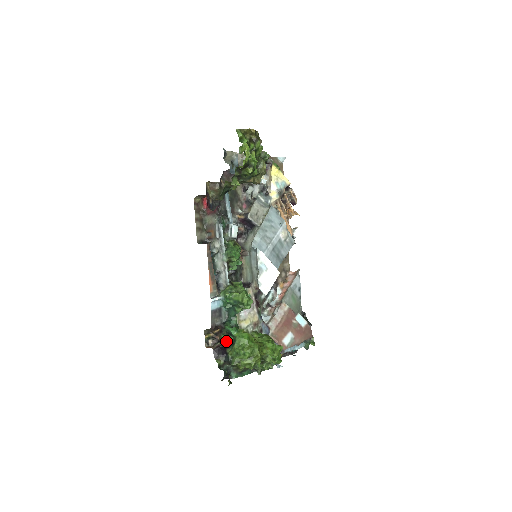
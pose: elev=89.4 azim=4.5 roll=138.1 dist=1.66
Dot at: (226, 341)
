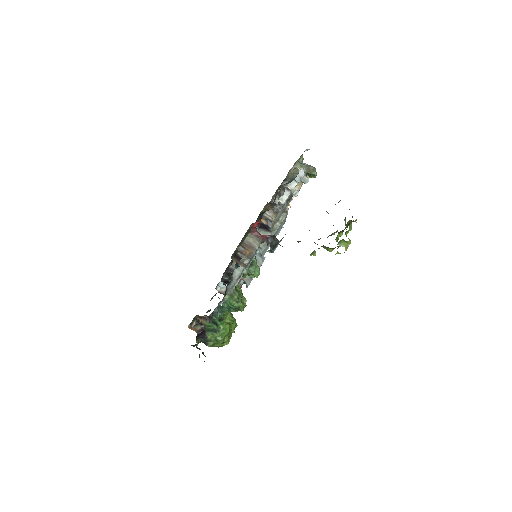
Dot at: (209, 328)
